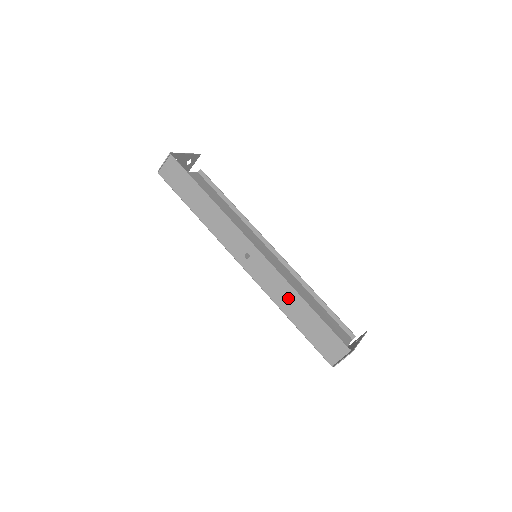
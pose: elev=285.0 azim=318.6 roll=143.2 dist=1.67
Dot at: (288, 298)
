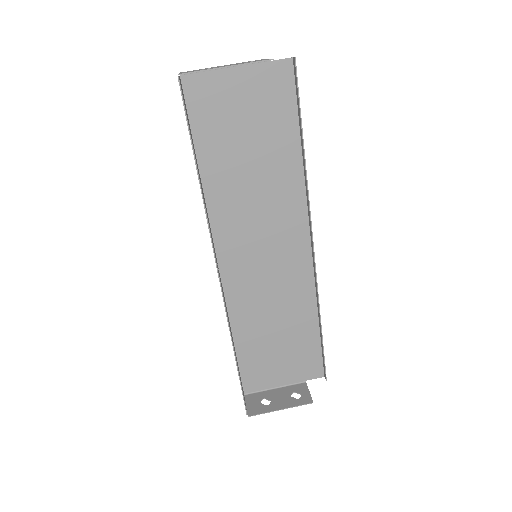
Dot at: occluded
